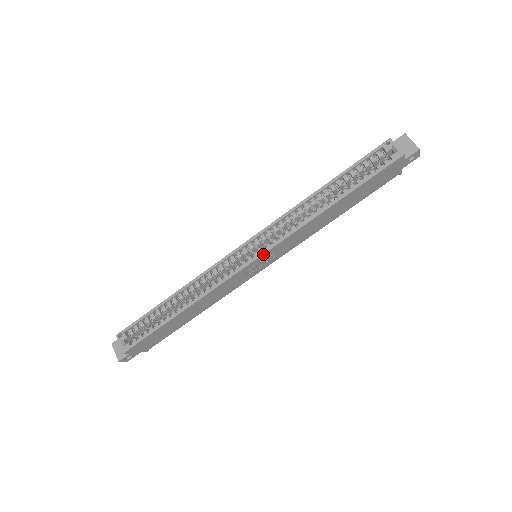
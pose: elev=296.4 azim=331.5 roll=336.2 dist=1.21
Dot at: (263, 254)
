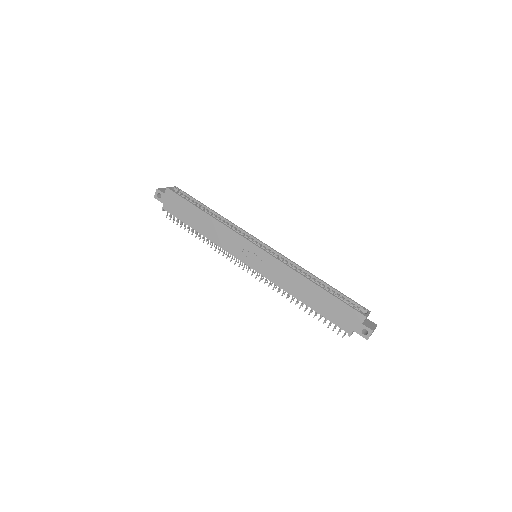
Dot at: (264, 250)
